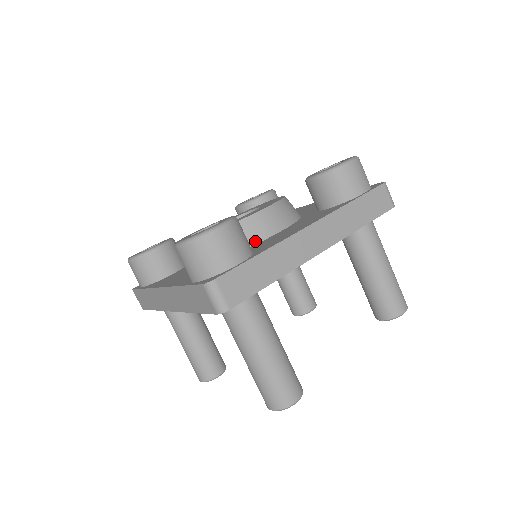
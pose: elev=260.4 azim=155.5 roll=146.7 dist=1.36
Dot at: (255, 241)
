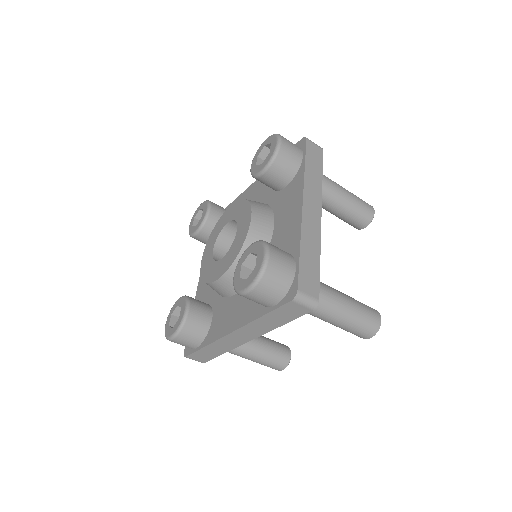
Dot at: occluded
